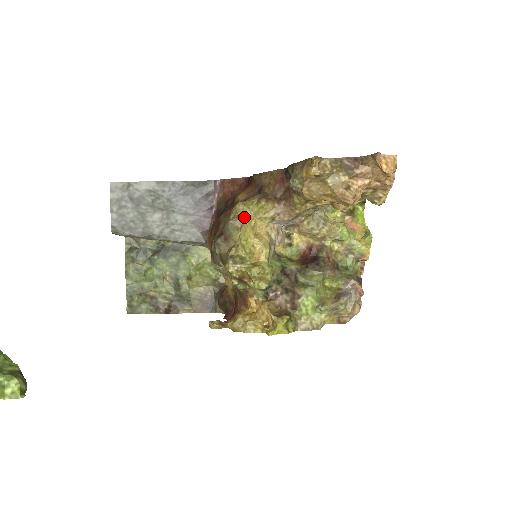
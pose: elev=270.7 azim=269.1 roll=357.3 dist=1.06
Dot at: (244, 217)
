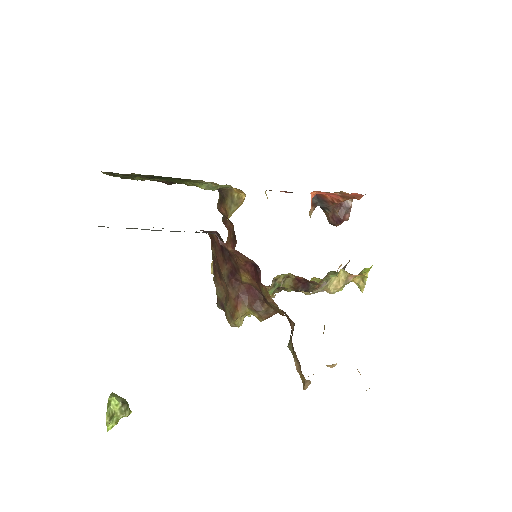
Dot at: (244, 316)
